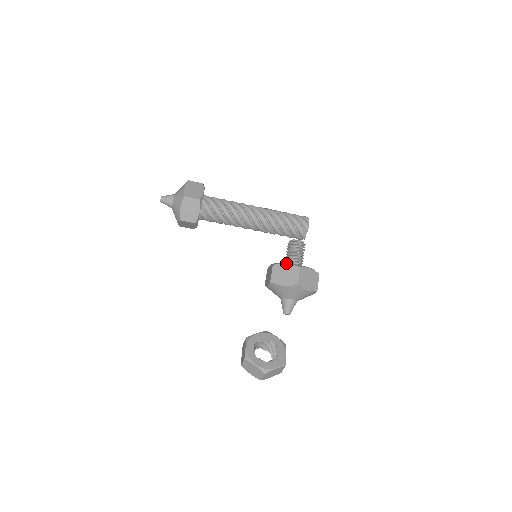
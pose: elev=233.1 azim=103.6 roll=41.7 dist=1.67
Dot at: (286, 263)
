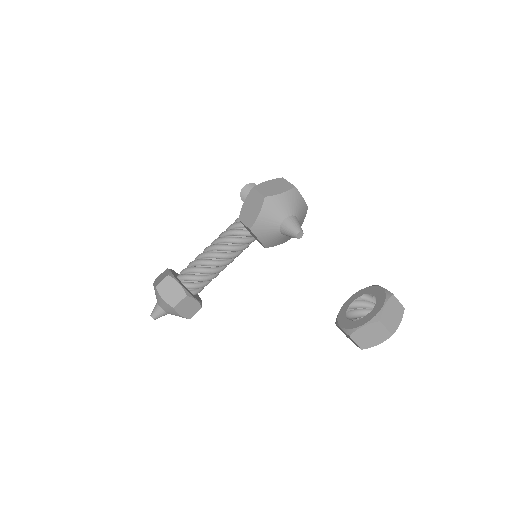
Dot at: (243, 203)
